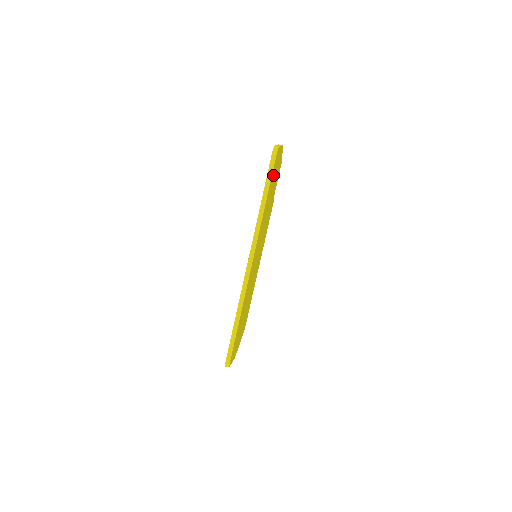
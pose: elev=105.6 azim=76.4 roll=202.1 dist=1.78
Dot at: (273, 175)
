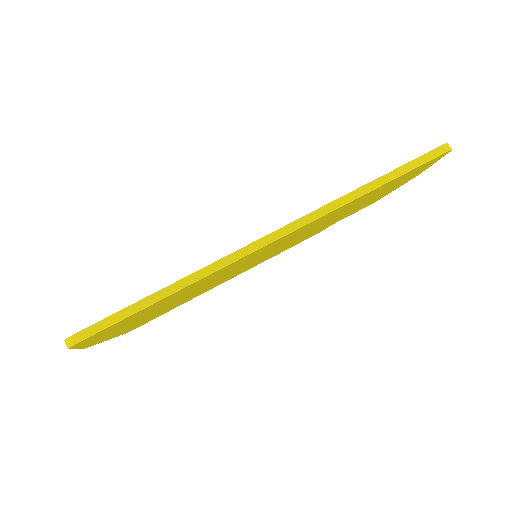
Dot at: (400, 179)
